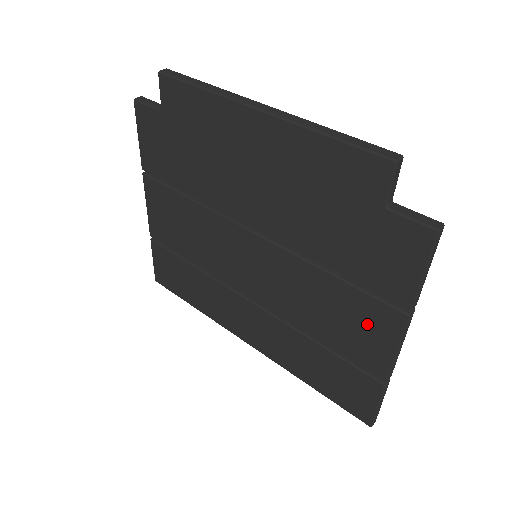
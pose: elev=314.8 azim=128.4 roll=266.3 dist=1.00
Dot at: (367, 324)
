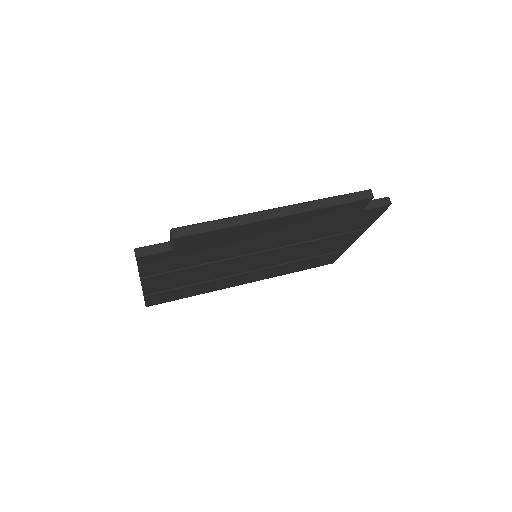
Dot at: (341, 241)
